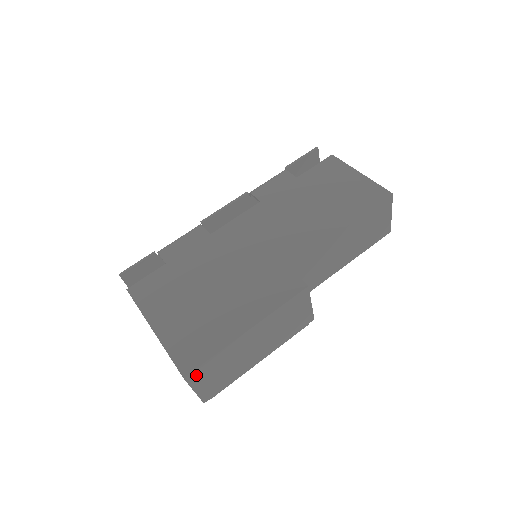
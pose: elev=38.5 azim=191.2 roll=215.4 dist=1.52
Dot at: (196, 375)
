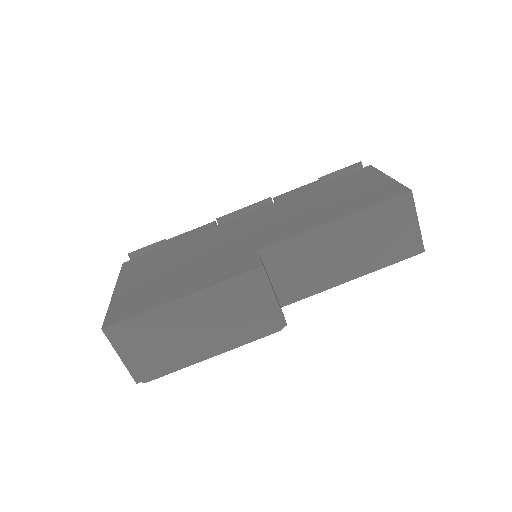
Dot at: (118, 333)
